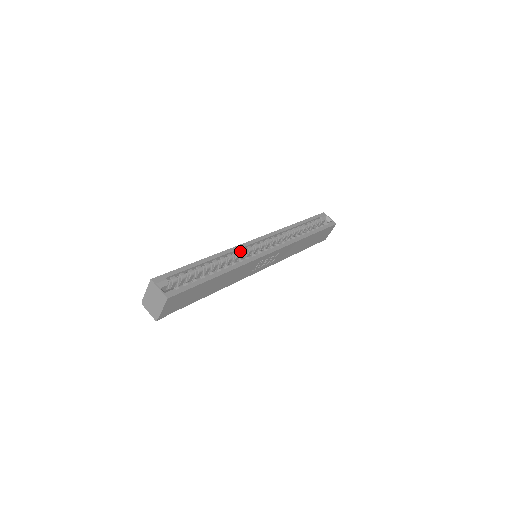
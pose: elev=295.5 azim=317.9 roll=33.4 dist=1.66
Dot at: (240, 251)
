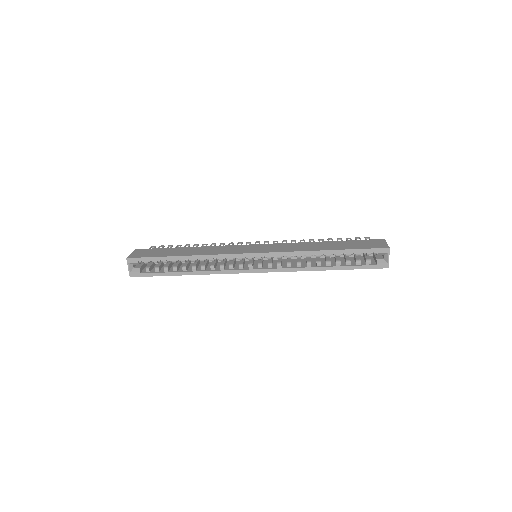
Dot at: (227, 258)
